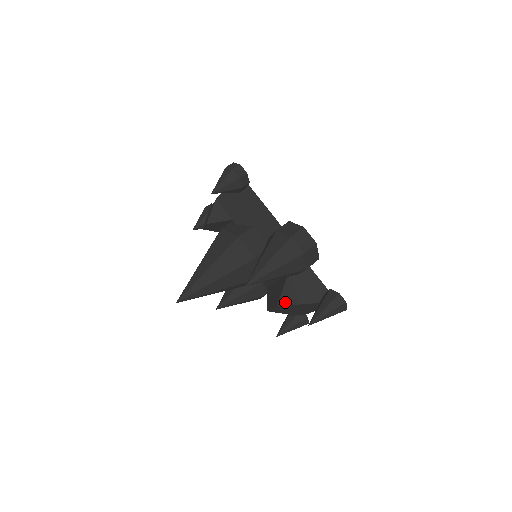
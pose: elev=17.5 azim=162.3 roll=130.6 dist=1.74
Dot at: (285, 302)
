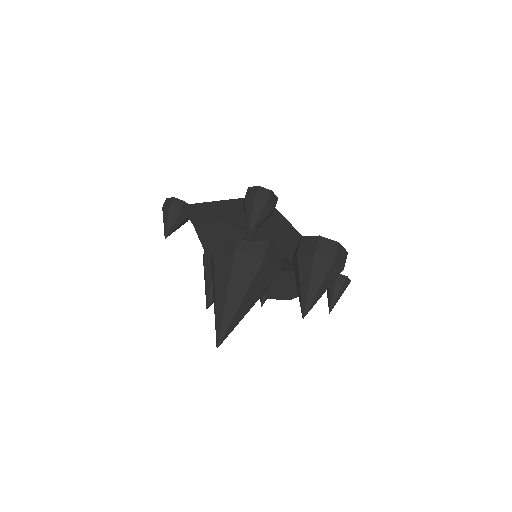
Dot at: (297, 295)
